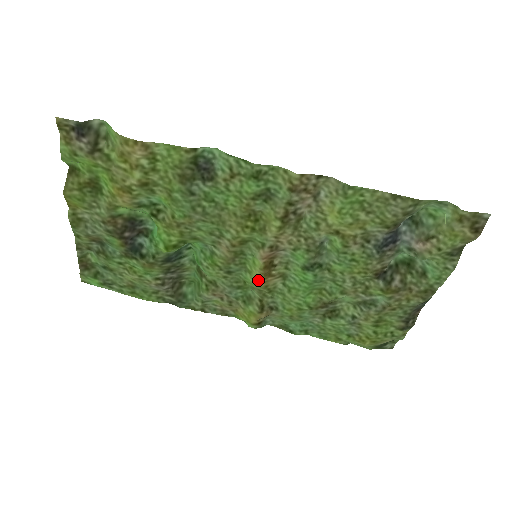
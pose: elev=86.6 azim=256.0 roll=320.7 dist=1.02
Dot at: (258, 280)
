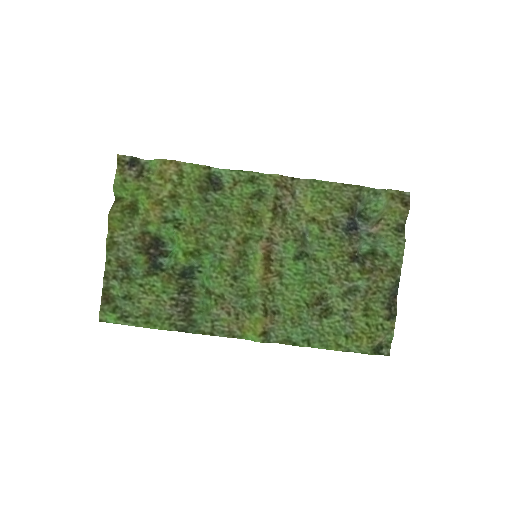
Dot at: (260, 276)
